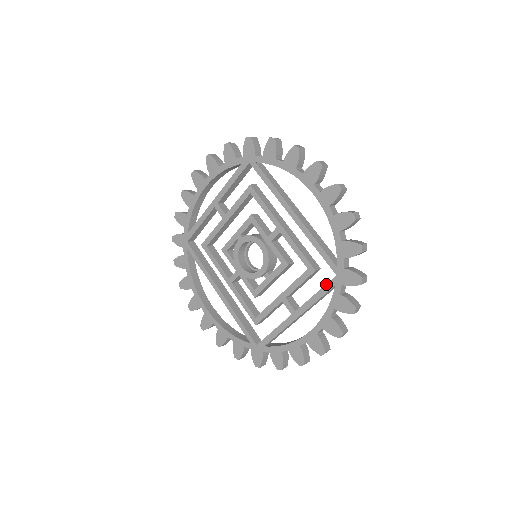
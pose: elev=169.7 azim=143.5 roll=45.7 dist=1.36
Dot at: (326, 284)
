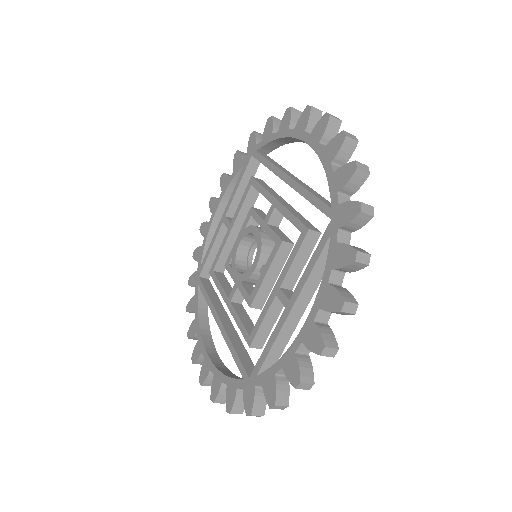
Dot at: occluded
